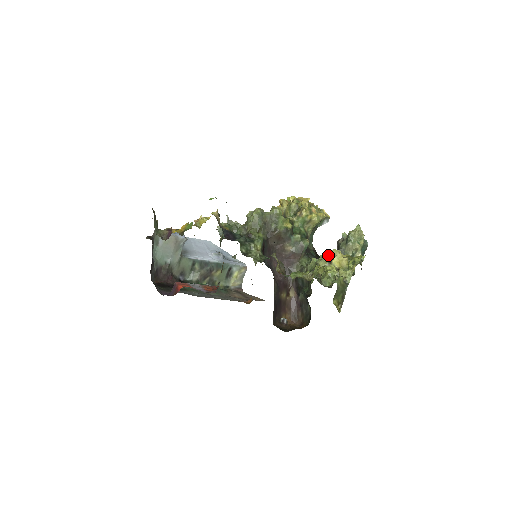
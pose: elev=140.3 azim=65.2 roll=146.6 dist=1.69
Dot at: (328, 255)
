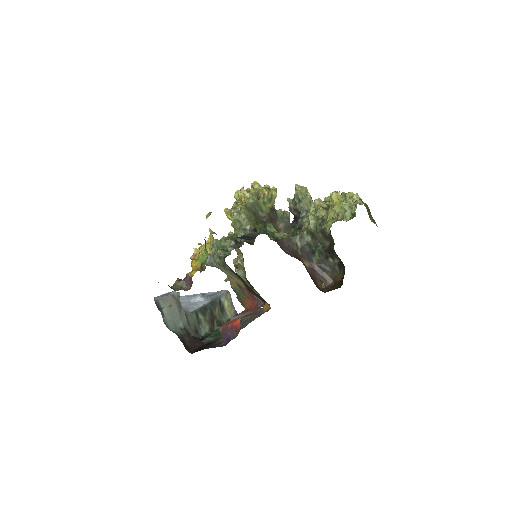
Dot at: (318, 205)
